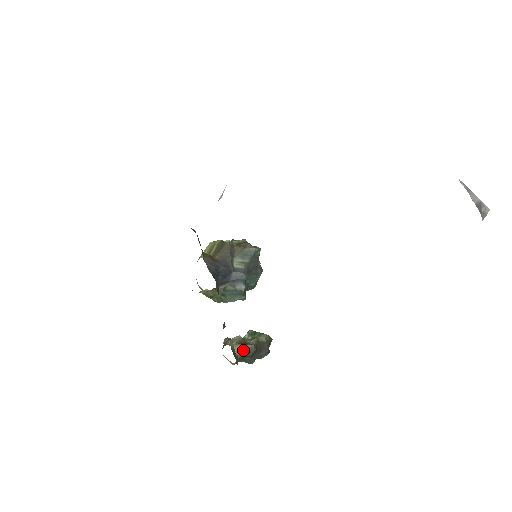
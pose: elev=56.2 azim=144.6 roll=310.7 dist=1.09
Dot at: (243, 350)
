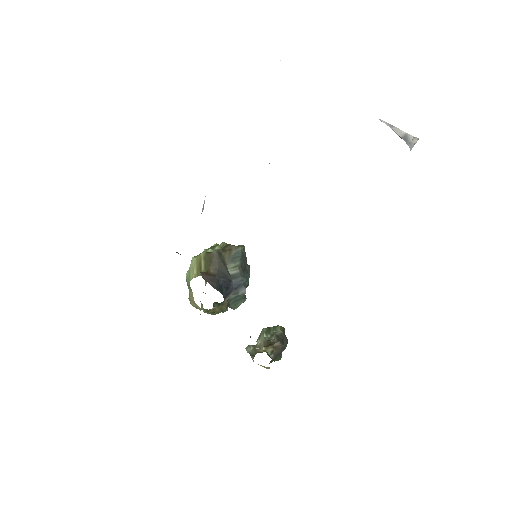
Dot at: (274, 351)
